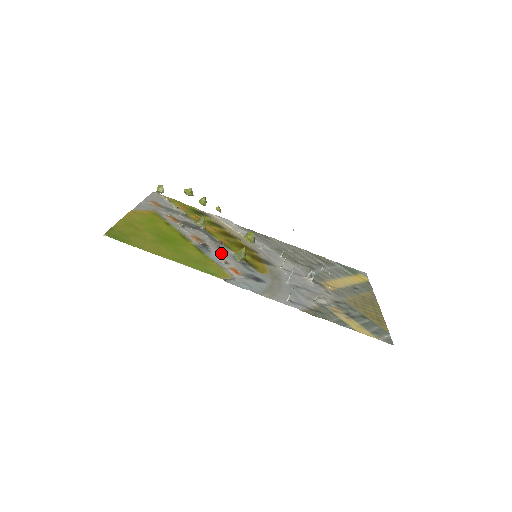
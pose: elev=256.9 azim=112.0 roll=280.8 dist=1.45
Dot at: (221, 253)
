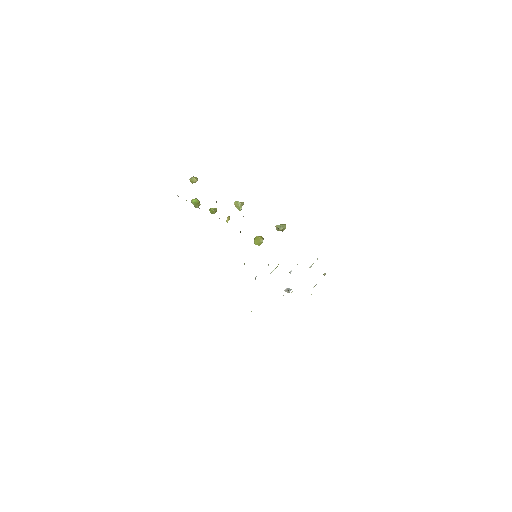
Dot at: occluded
